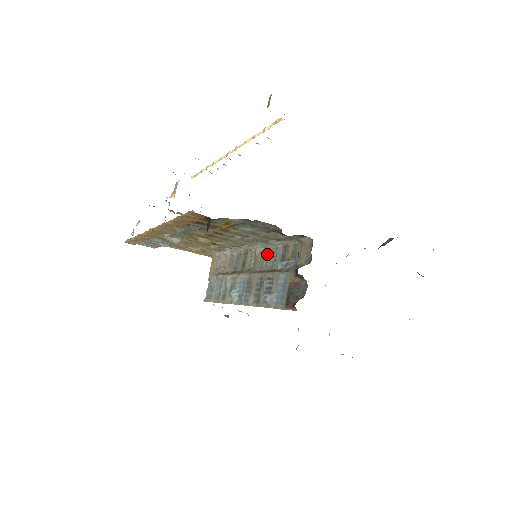
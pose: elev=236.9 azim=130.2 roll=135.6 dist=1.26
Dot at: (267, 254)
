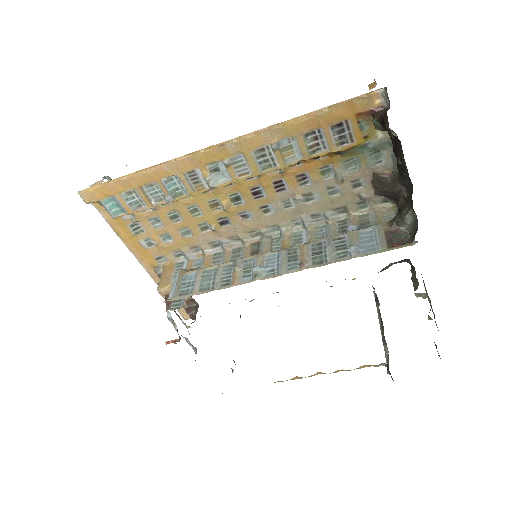
Dot at: (308, 233)
